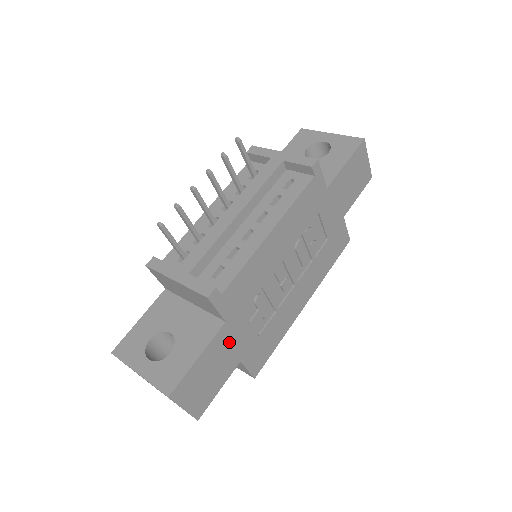
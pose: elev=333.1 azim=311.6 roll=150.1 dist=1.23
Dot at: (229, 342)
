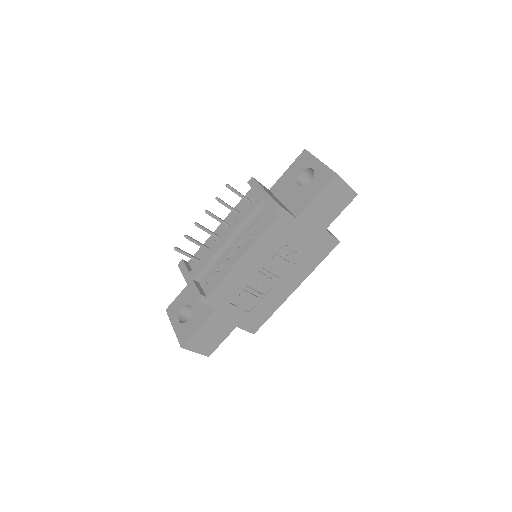
Dot at: (222, 318)
